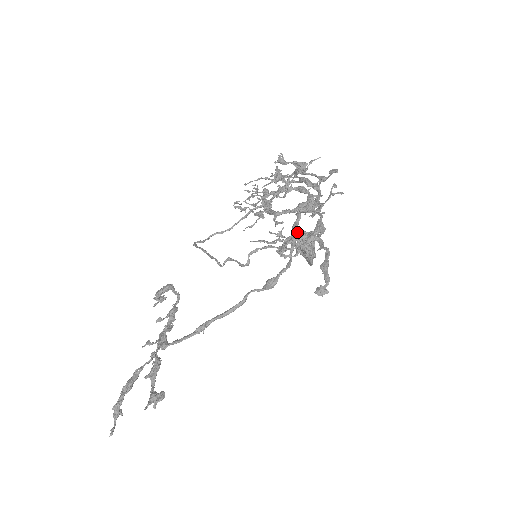
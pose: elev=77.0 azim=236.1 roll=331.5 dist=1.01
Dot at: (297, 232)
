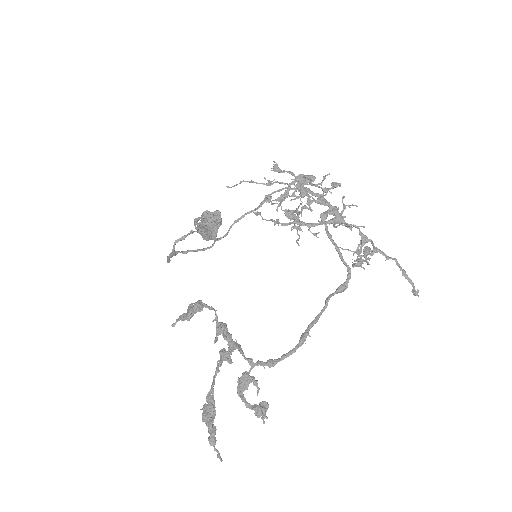
Dot at: (368, 248)
